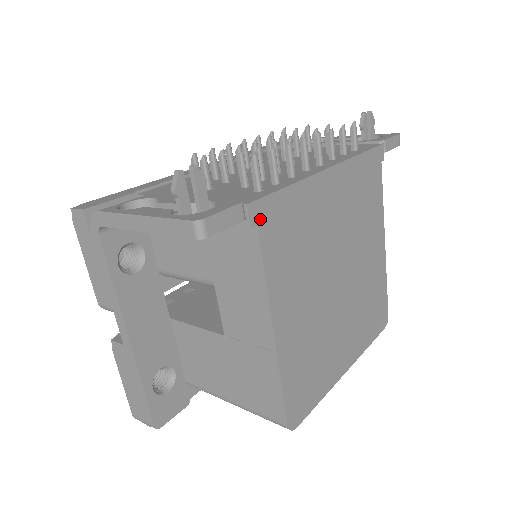
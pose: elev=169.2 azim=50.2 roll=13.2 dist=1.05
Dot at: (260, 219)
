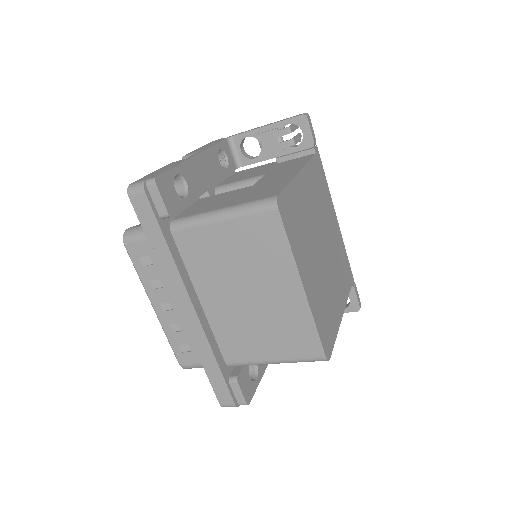
Dot at: (317, 156)
